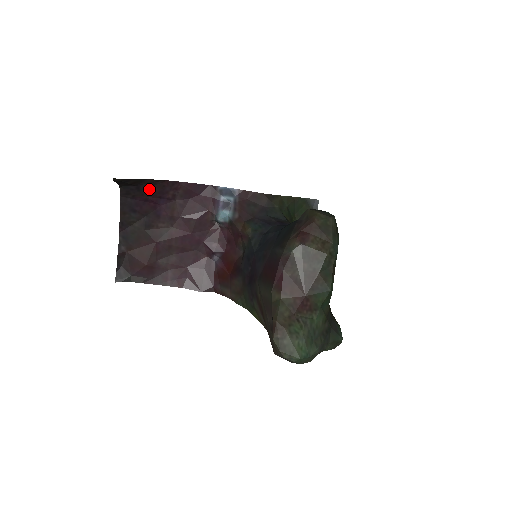
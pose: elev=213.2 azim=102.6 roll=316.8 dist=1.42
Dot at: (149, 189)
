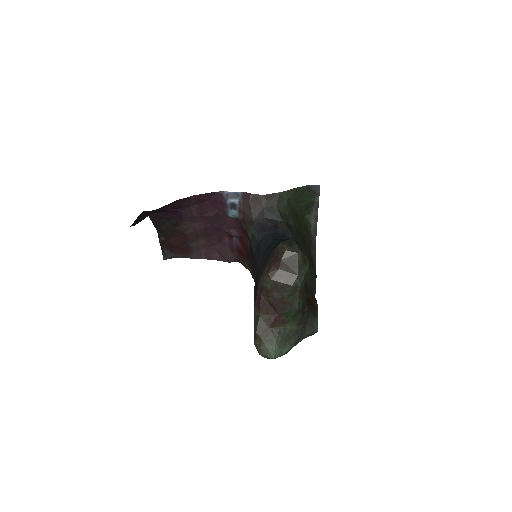
Dot at: (166, 207)
